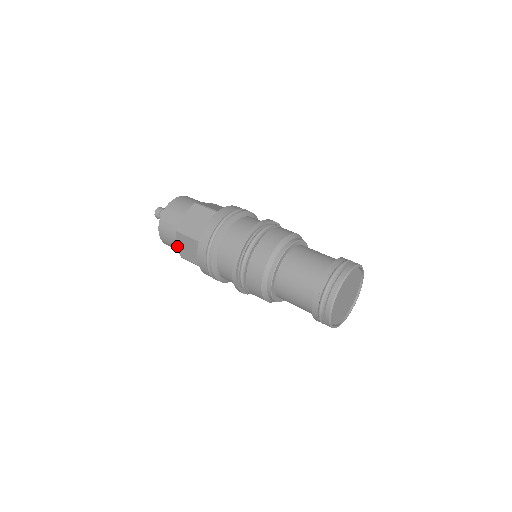
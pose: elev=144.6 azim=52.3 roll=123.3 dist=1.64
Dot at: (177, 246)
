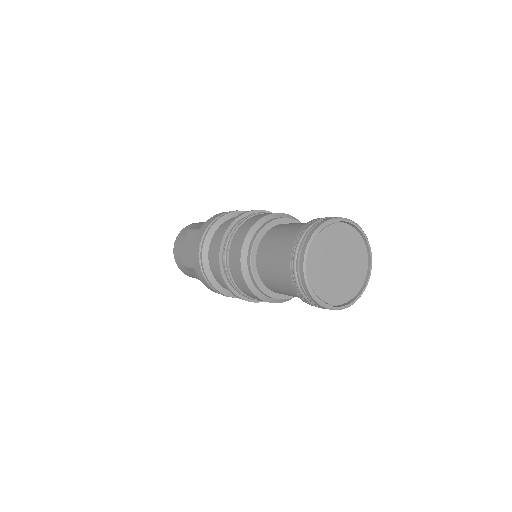
Dot at: occluded
